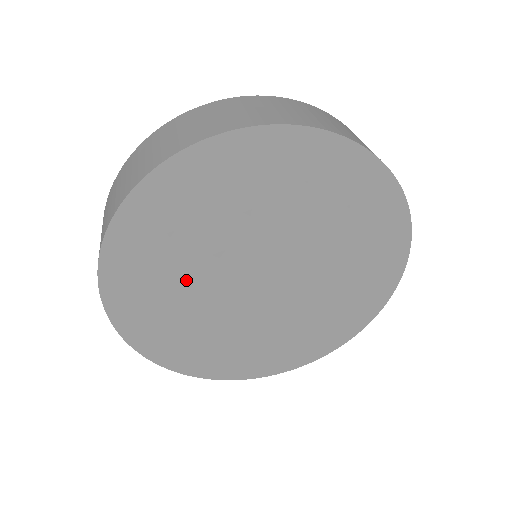
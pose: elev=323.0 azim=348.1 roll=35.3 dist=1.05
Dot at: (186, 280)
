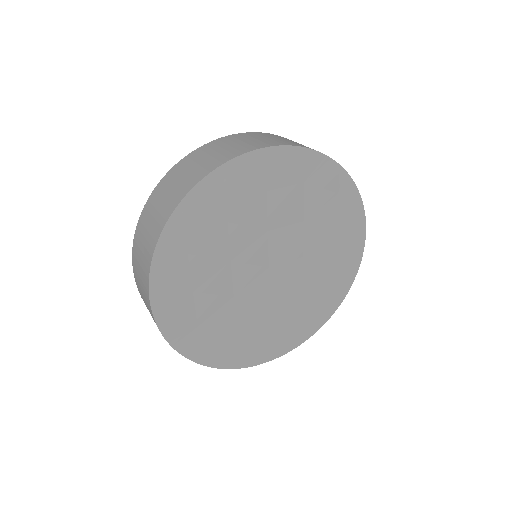
Dot at: (240, 227)
